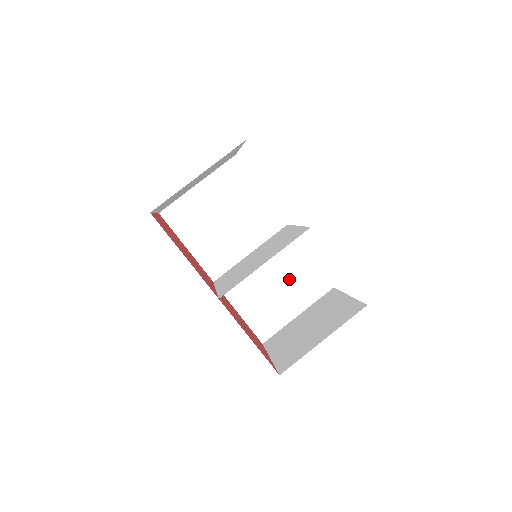
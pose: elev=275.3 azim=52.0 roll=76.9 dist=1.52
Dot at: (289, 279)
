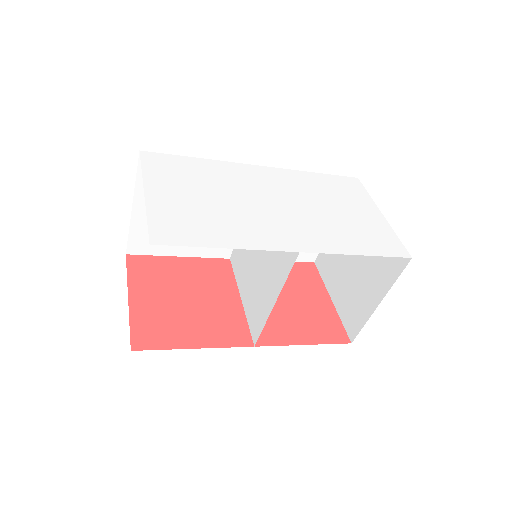
Dot at: occluded
